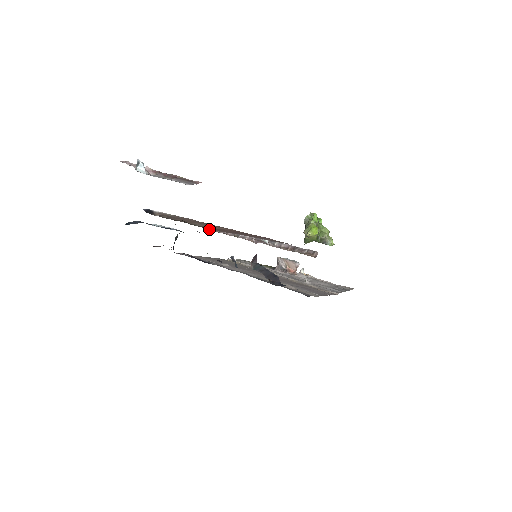
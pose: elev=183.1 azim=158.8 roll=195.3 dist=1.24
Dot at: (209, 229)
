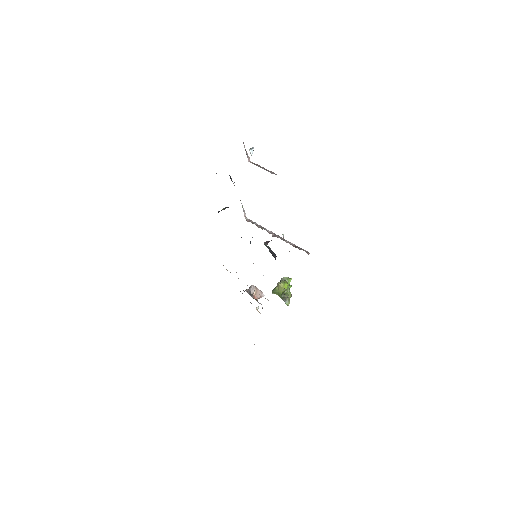
Dot at: (246, 218)
